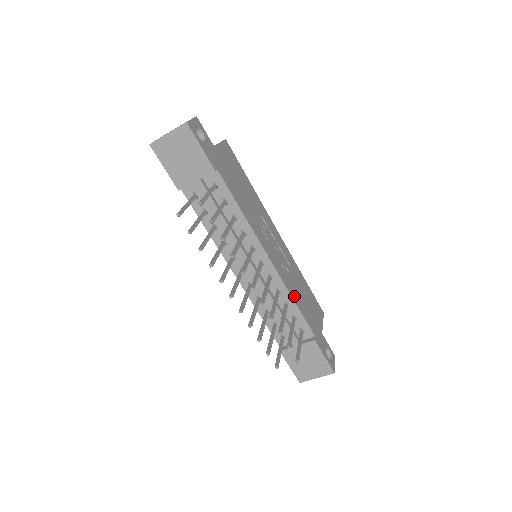
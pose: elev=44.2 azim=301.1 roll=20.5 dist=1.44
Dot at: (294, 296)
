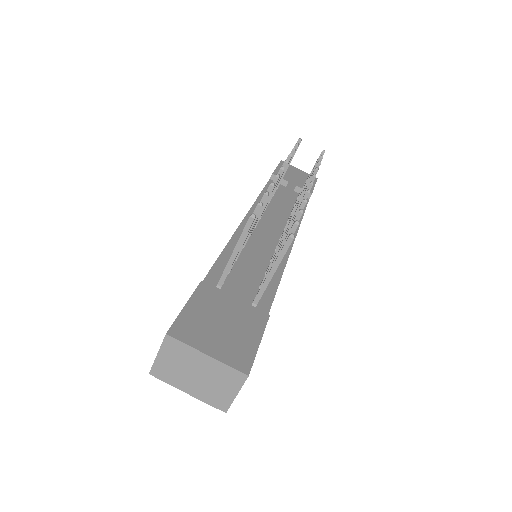
Dot at: occluded
